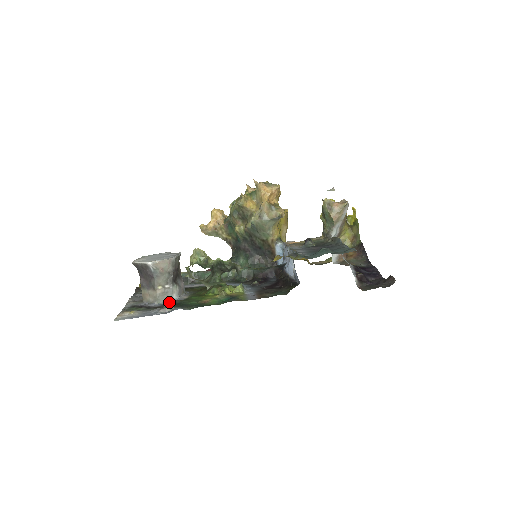
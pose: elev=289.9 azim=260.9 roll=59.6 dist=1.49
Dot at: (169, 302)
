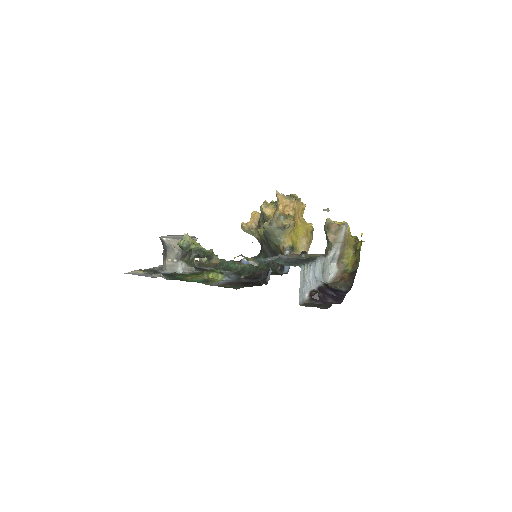
Dot at: occluded
